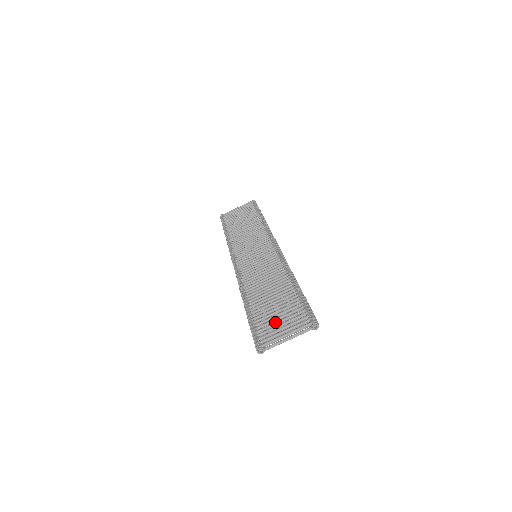
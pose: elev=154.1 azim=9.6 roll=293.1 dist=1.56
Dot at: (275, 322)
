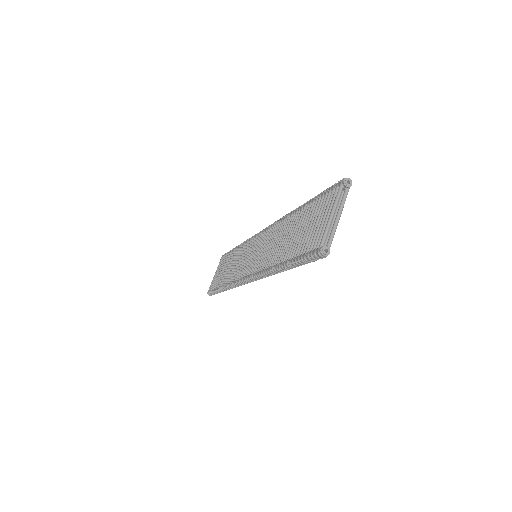
Dot at: (313, 228)
